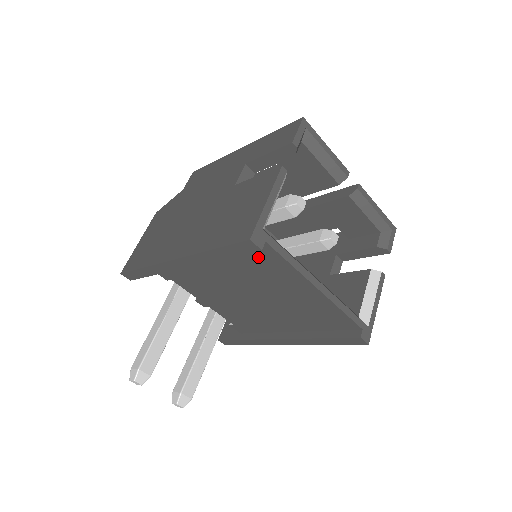
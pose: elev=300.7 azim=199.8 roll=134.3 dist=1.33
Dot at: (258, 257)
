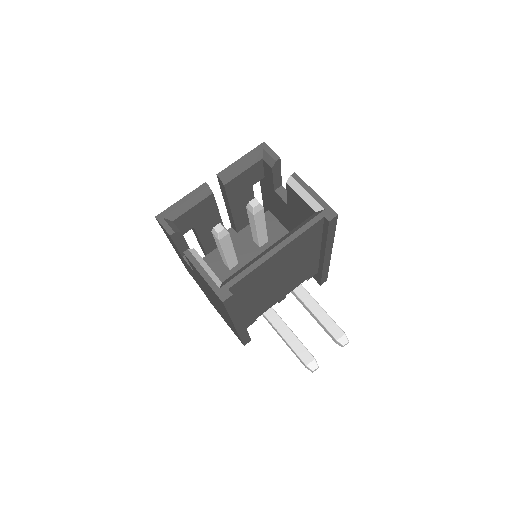
Dot at: (241, 288)
